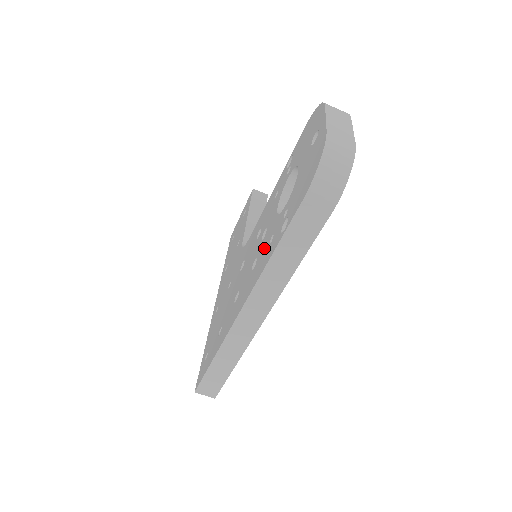
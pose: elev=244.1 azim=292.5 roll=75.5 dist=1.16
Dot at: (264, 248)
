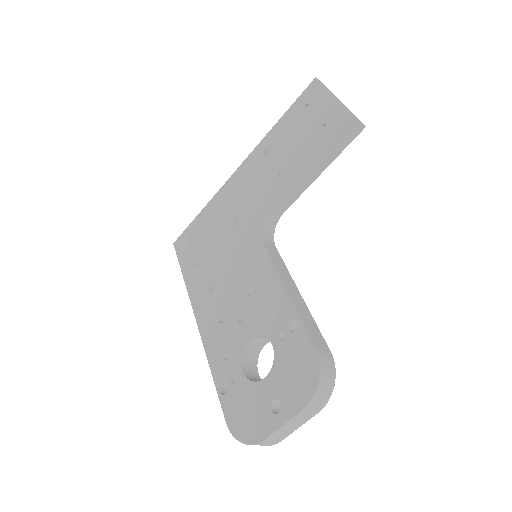
Dot at: (225, 339)
